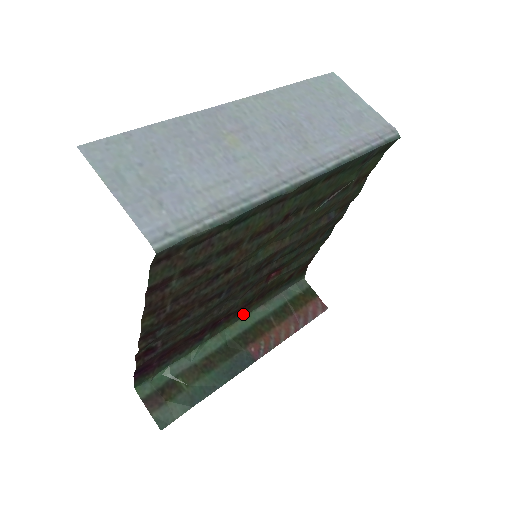
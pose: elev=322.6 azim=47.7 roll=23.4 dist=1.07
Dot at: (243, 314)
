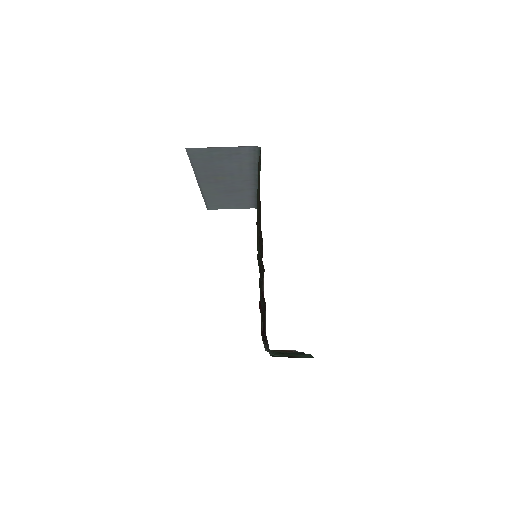
Dot at: occluded
